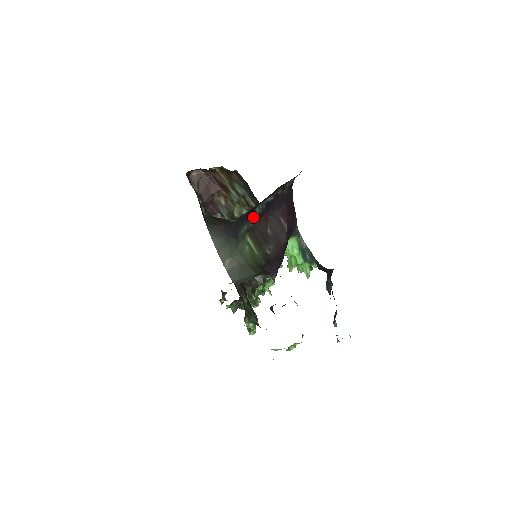
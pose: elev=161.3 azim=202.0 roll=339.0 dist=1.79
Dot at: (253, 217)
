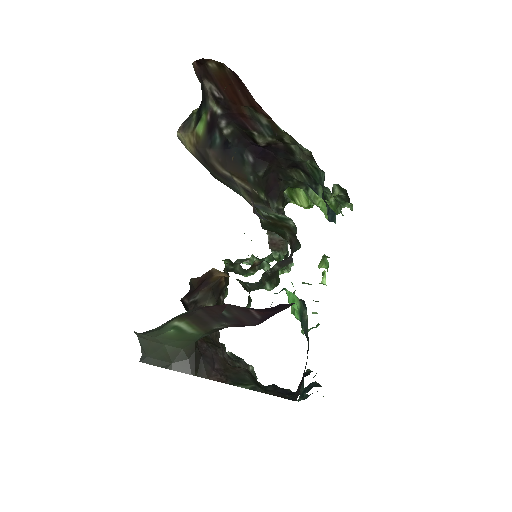
Dot at: occluded
